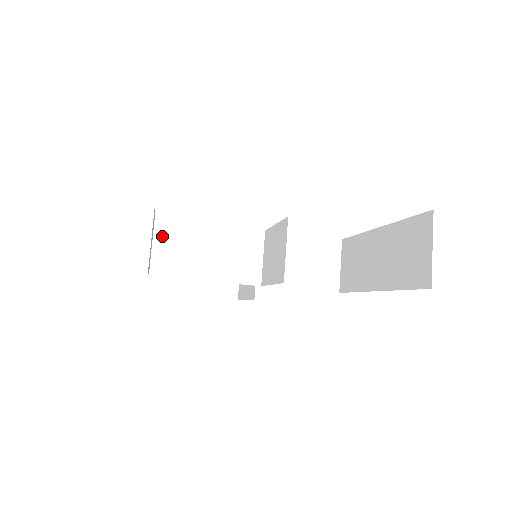
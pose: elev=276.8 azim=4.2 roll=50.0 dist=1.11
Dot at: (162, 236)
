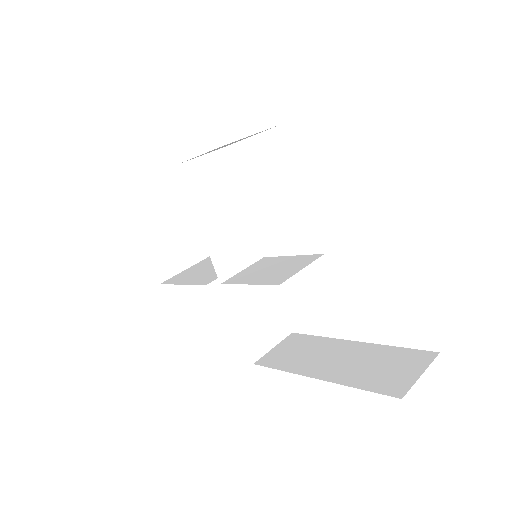
Dot at: (214, 161)
